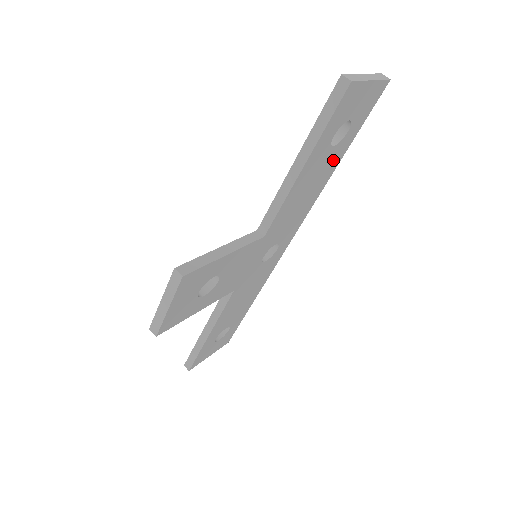
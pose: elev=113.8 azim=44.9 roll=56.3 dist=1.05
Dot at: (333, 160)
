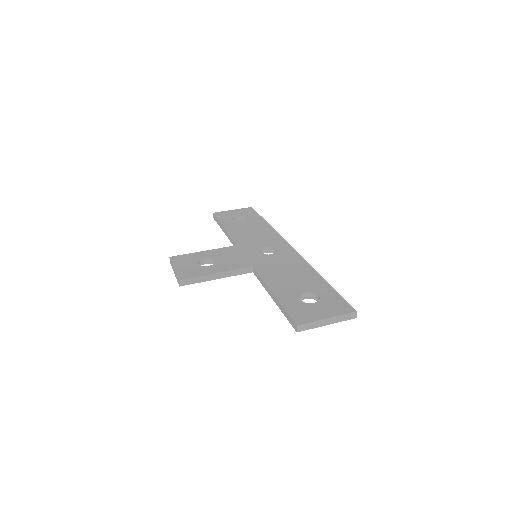
Dot at: occluded
